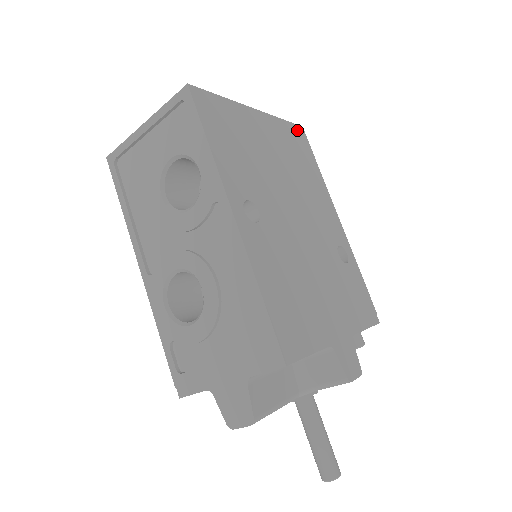
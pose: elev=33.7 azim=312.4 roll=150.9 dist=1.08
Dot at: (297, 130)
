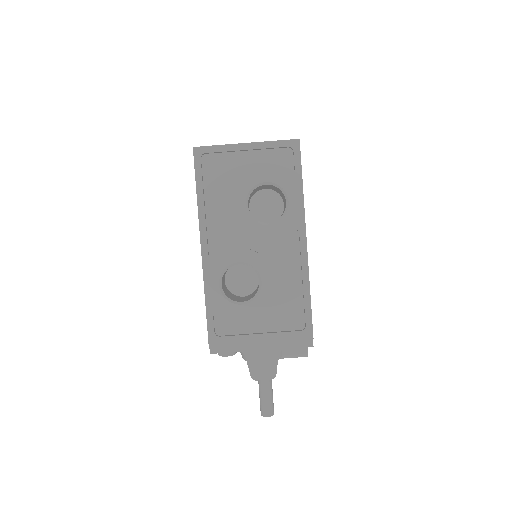
Dot at: occluded
